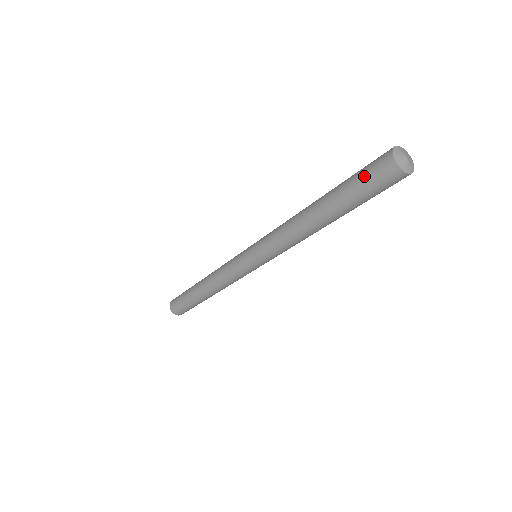
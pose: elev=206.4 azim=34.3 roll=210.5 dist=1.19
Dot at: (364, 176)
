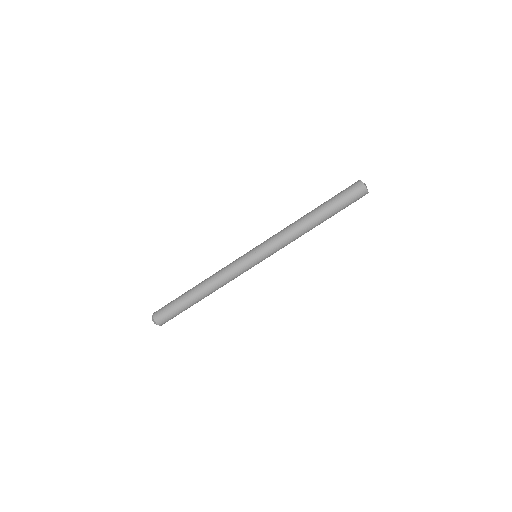
Dot at: (343, 190)
